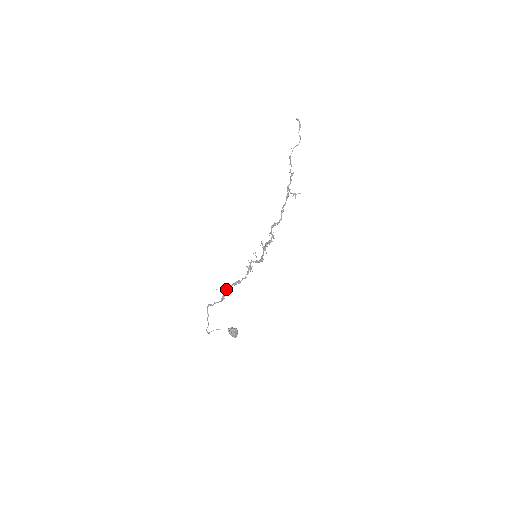
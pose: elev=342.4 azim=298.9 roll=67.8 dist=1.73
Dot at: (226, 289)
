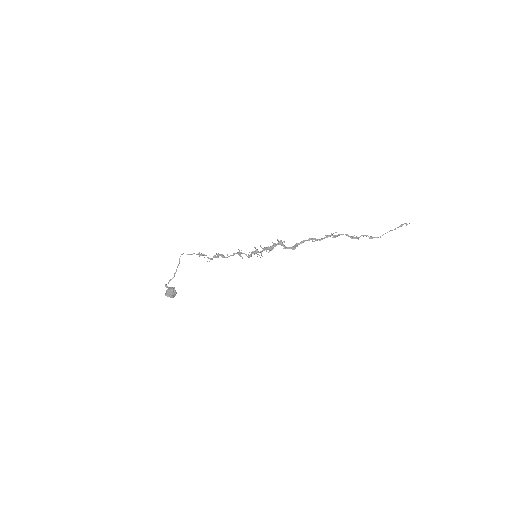
Dot at: (212, 259)
